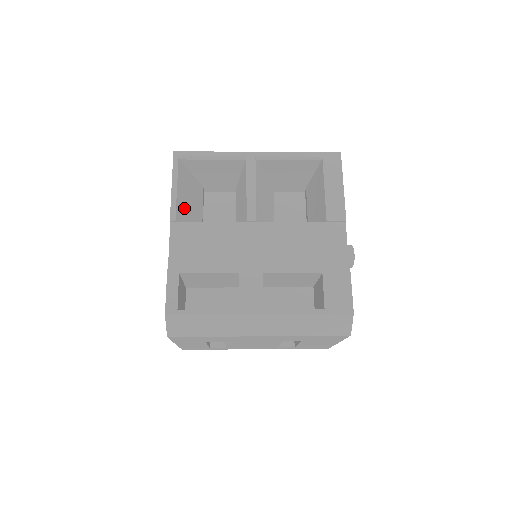
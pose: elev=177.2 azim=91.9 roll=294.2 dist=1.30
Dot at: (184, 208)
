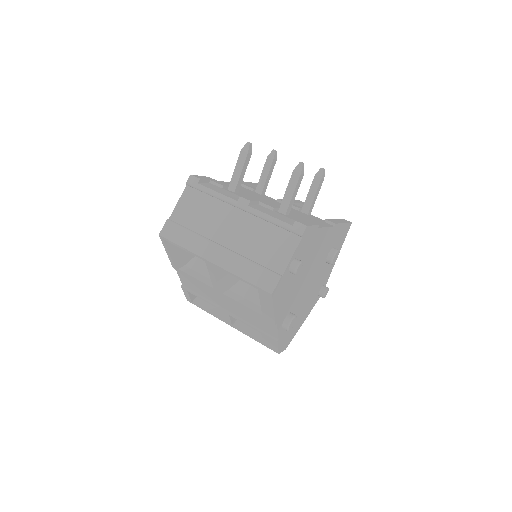
Dot at: (182, 257)
